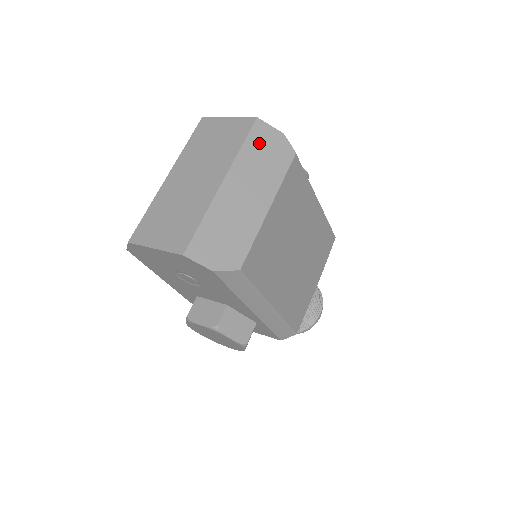
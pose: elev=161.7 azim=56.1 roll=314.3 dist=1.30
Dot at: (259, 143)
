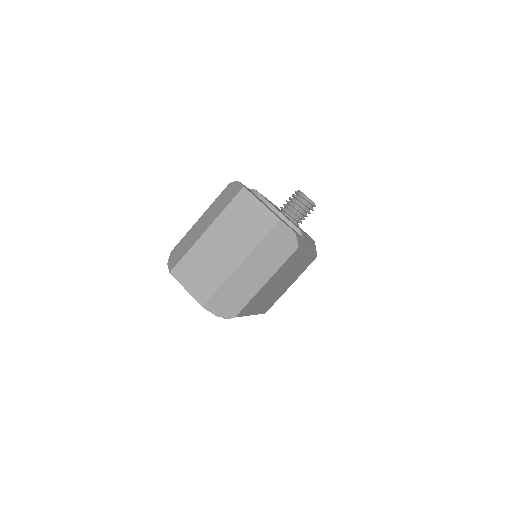
Dot at: (275, 239)
